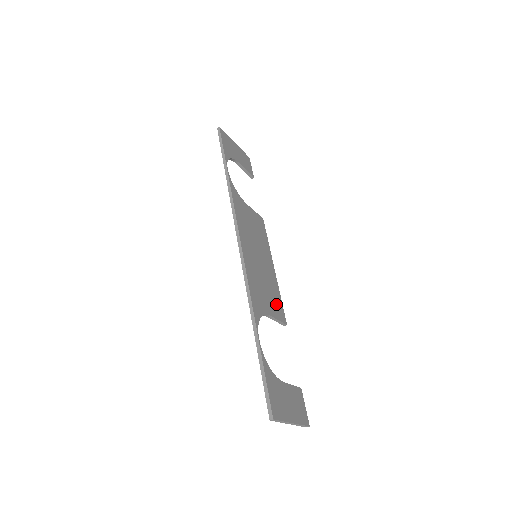
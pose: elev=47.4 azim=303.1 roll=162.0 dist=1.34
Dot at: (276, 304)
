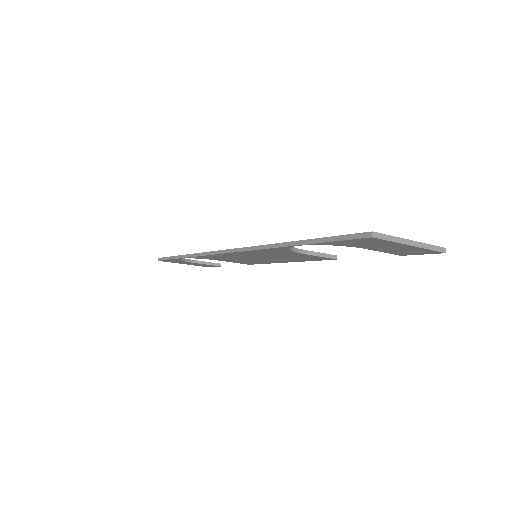
Dot at: occluded
